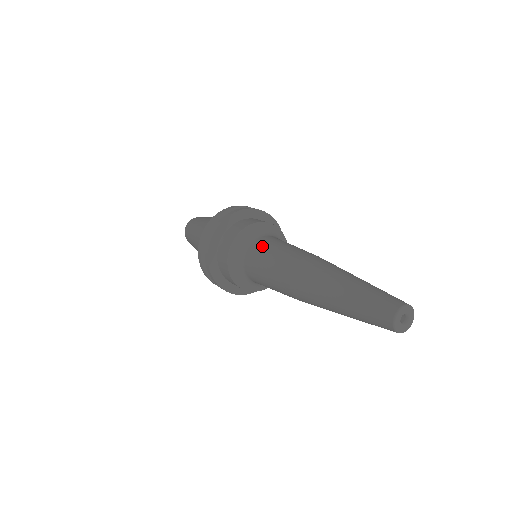
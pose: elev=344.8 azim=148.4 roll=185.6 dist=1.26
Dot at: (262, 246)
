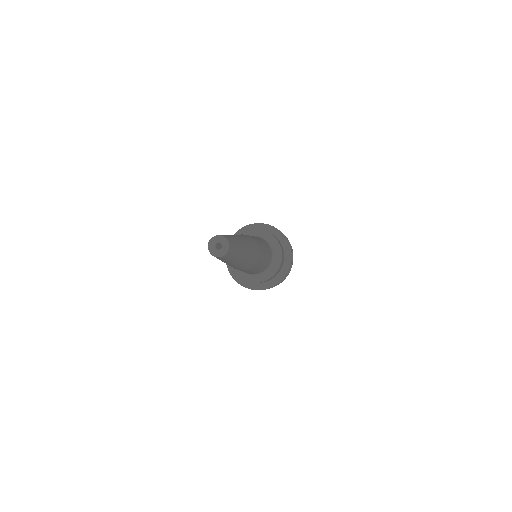
Dot at: occluded
